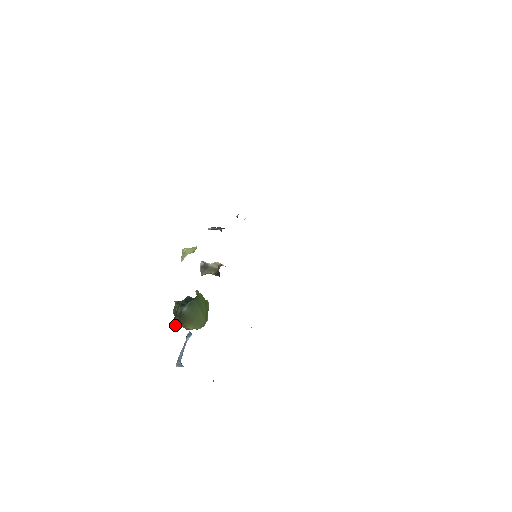
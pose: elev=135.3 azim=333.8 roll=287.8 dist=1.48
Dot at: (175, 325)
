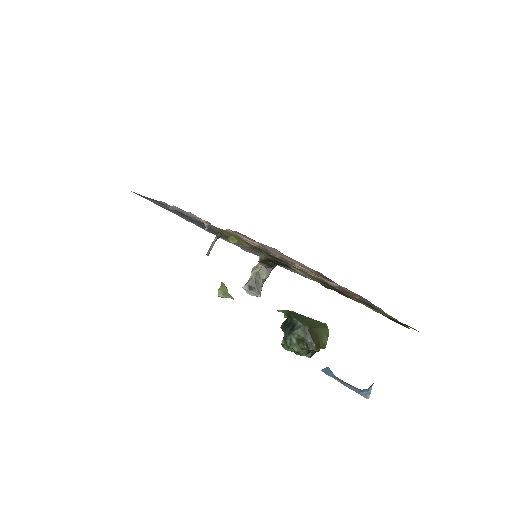
Dot at: occluded
